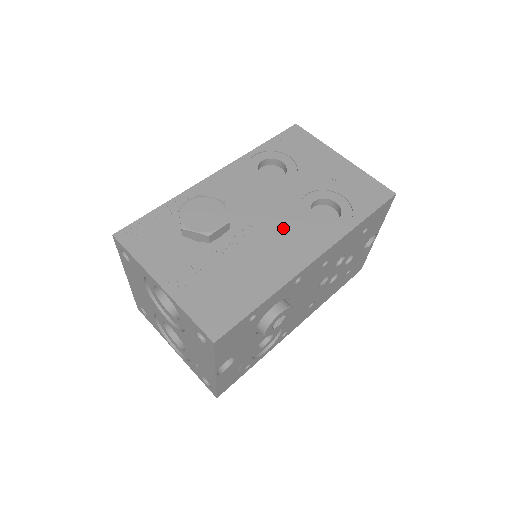
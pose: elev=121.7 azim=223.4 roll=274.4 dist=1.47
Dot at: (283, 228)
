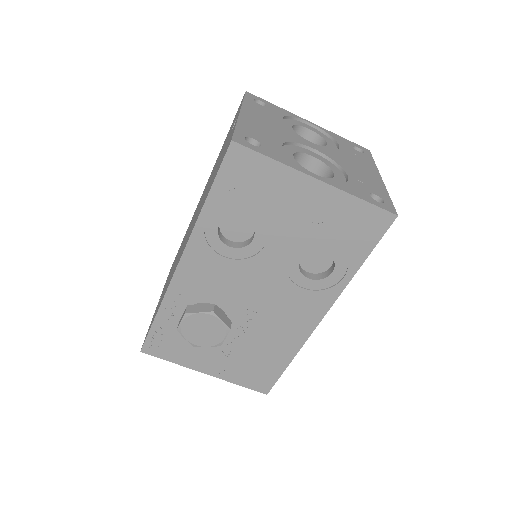
Dot at: (280, 301)
